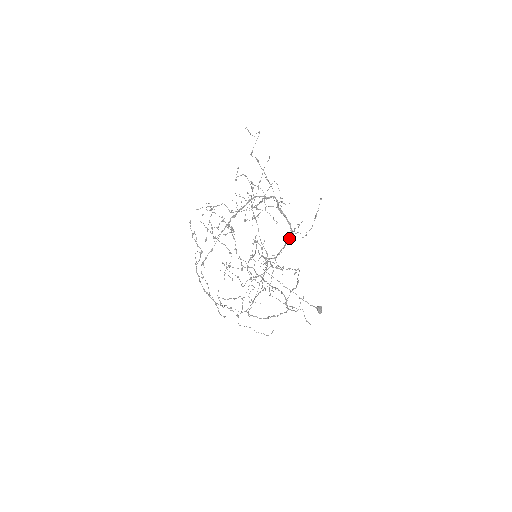
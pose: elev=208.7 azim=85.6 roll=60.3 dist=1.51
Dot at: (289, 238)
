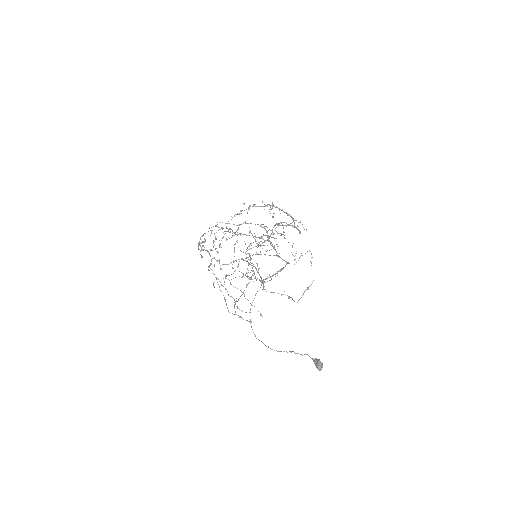
Dot at: (286, 262)
